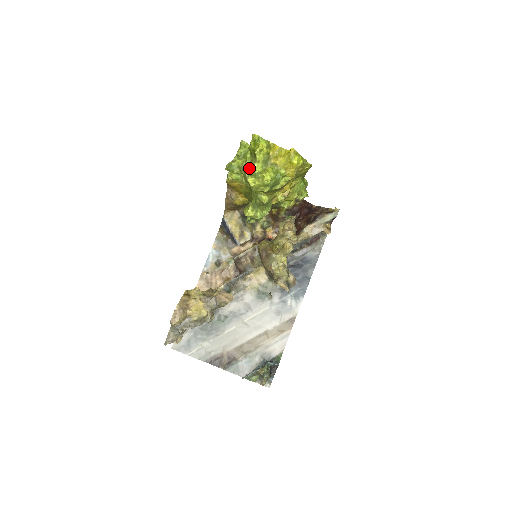
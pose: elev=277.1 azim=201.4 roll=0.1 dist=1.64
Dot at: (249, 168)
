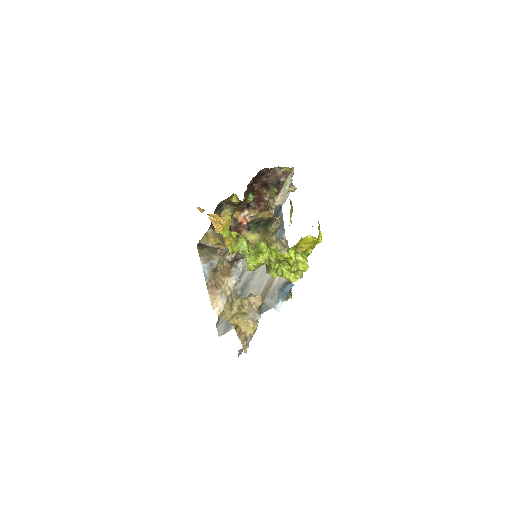
Dot at: (289, 275)
